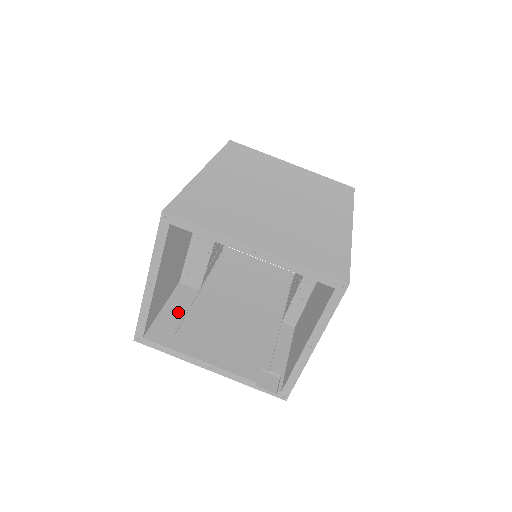
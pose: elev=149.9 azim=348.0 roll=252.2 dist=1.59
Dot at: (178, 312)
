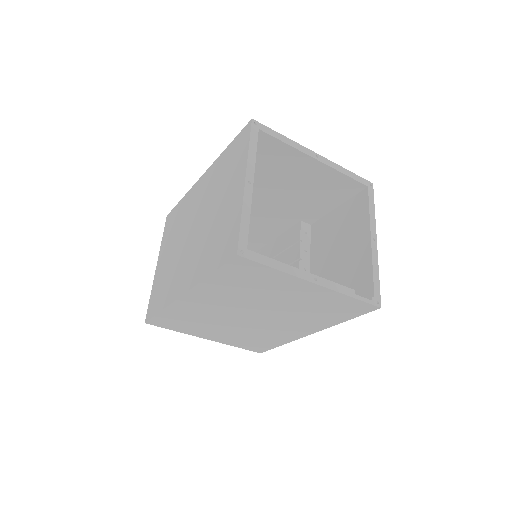
Dot at: occluded
